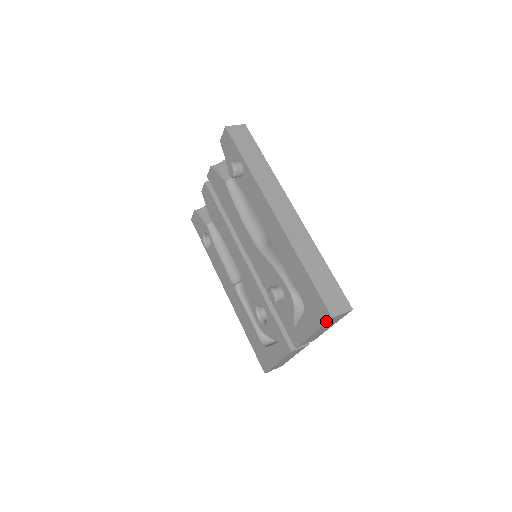
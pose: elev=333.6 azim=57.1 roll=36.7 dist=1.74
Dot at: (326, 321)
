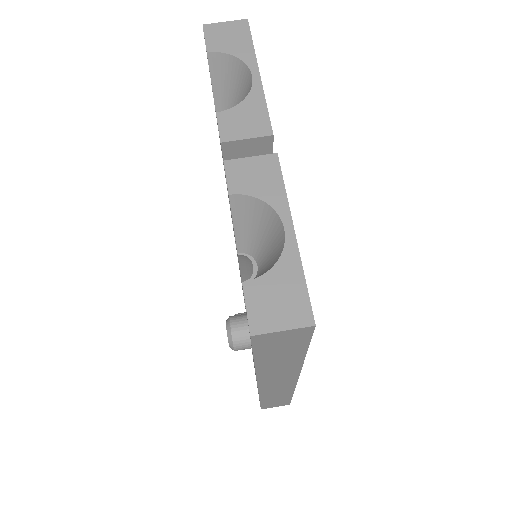
Dot at: occluded
